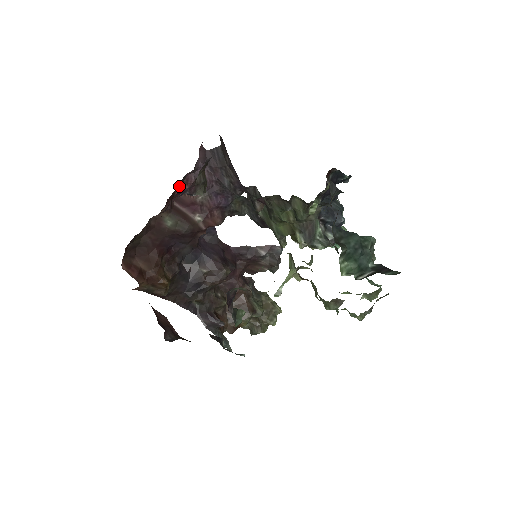
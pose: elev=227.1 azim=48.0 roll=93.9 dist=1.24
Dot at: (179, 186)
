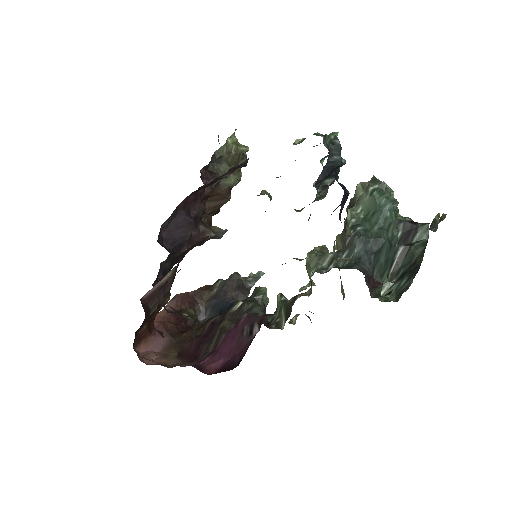
Dot at: occluded
